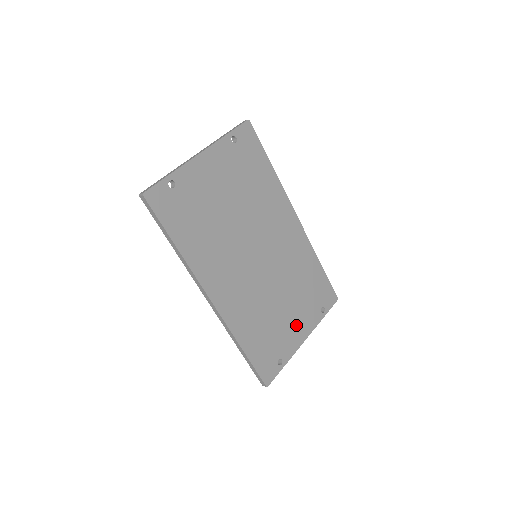
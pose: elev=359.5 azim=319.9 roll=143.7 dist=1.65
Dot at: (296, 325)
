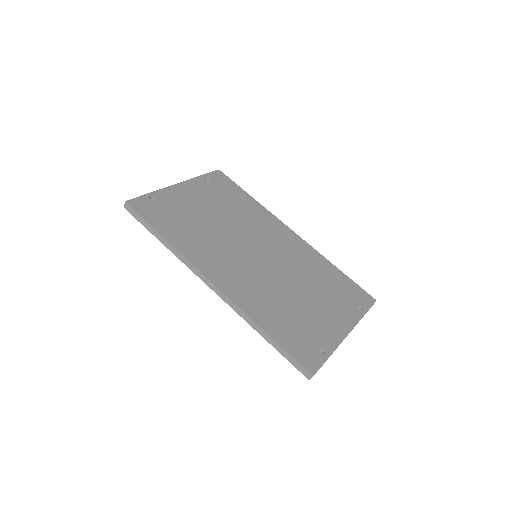
Dot at: (329, 317)
